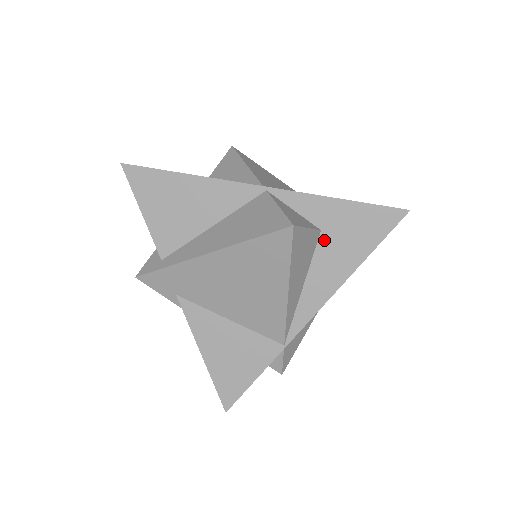
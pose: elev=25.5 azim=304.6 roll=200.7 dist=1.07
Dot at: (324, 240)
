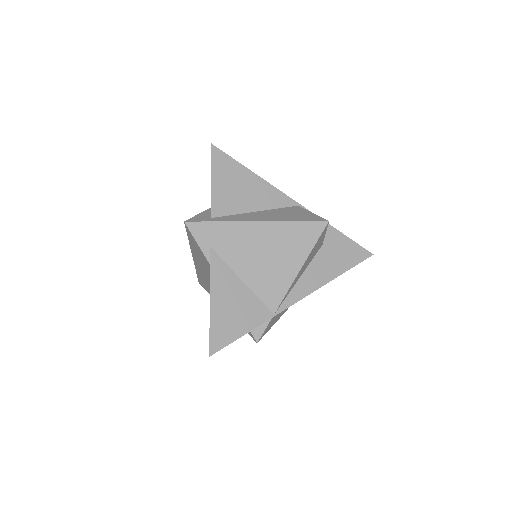
Dot at: (322, 251)
